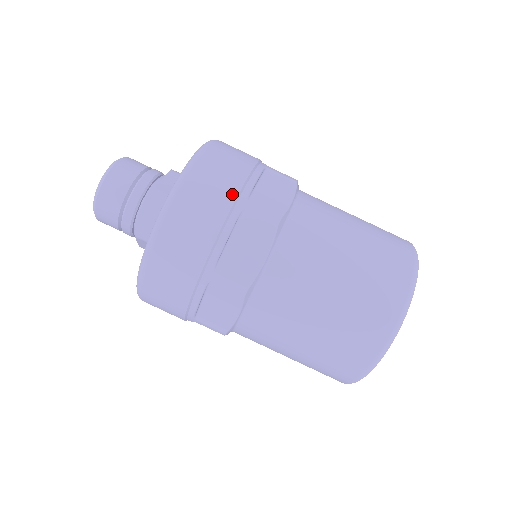
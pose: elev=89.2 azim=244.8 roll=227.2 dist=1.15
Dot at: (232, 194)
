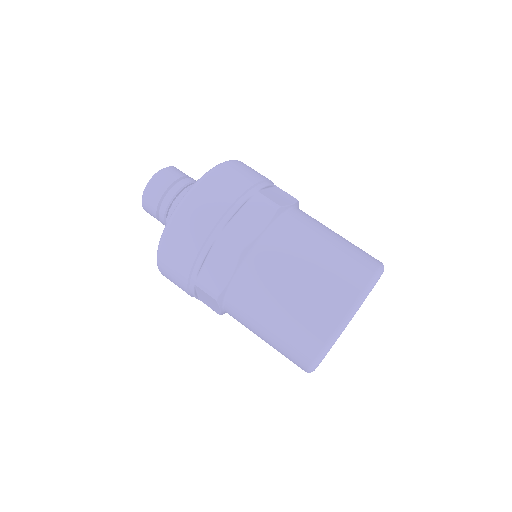
Dot at: occluded
